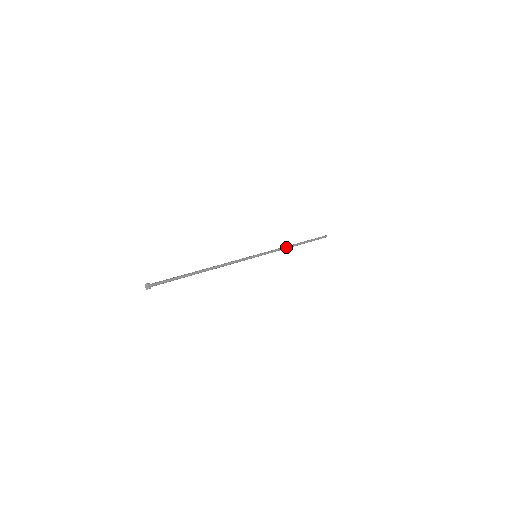
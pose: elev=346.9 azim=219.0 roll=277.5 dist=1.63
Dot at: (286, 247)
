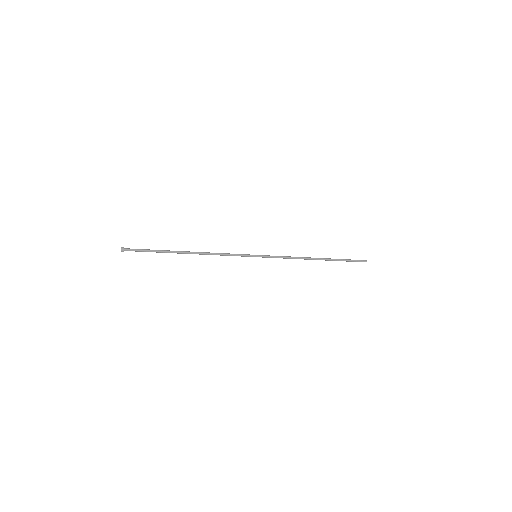
Dot at: (300, 258)
